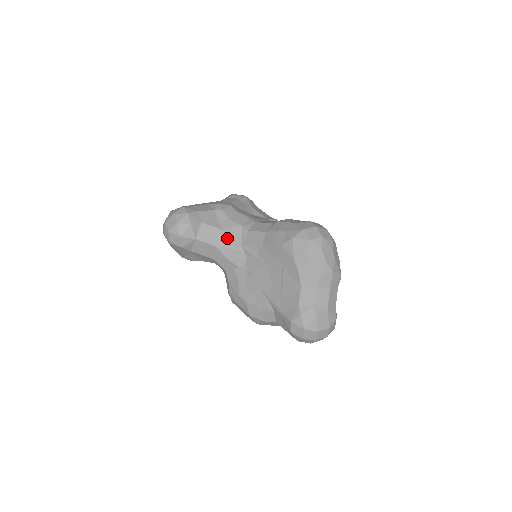
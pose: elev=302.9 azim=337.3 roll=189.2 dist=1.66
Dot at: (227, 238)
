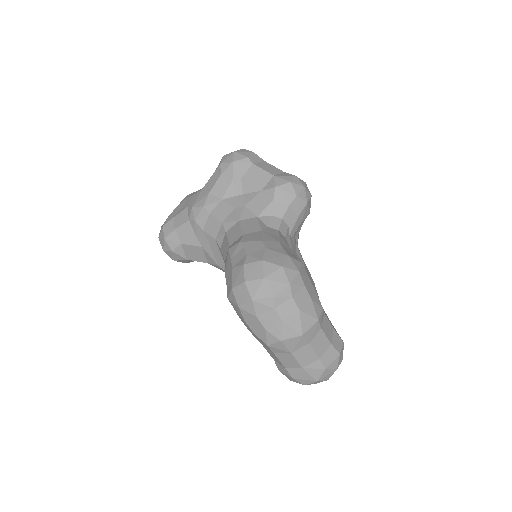
Dot at: (209, 255)
